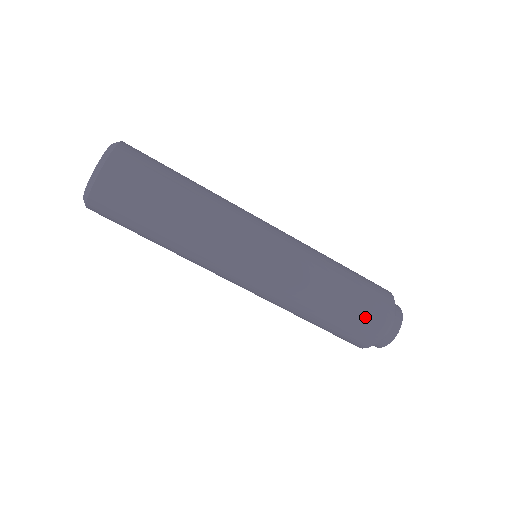
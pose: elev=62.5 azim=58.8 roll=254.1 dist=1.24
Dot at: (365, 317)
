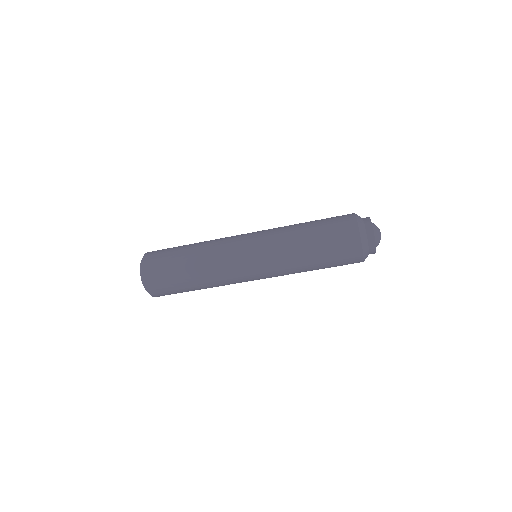
Dot at: (342, 262)
